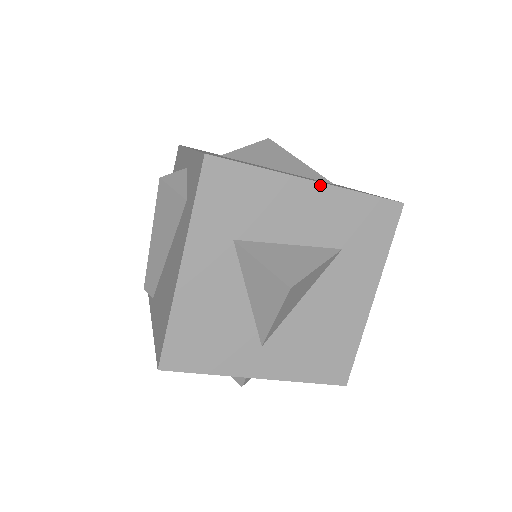
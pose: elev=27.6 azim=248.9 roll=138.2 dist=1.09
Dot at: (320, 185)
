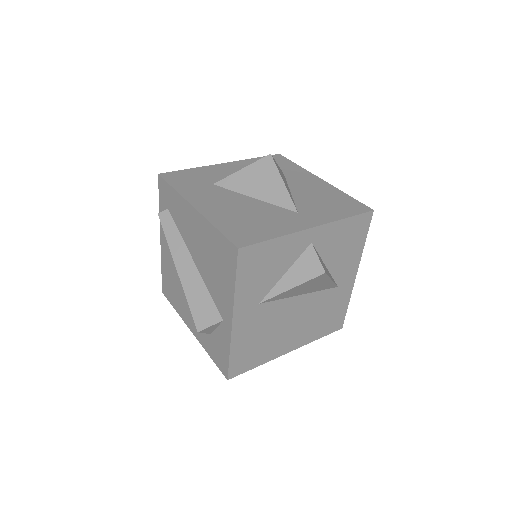
Dot at: (293, 349)
